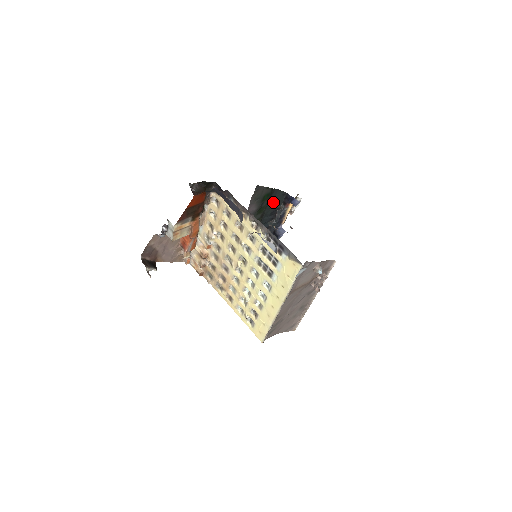
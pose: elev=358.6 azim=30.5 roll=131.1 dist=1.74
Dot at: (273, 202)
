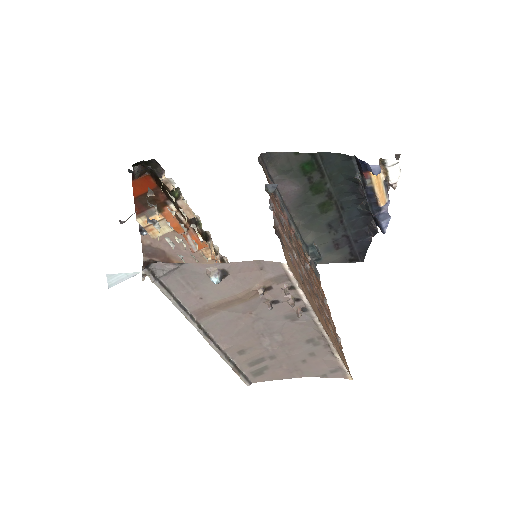
Dot at: (339, 173)
